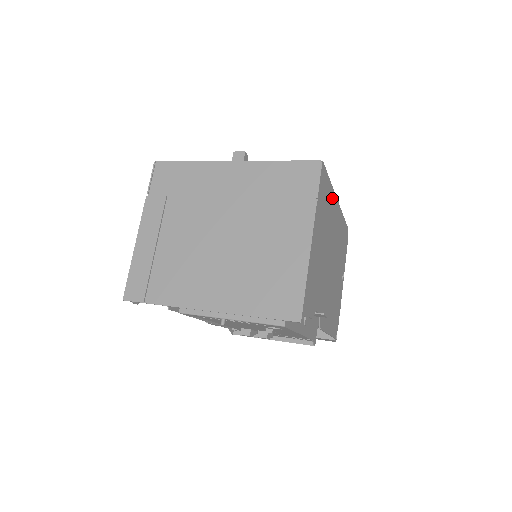
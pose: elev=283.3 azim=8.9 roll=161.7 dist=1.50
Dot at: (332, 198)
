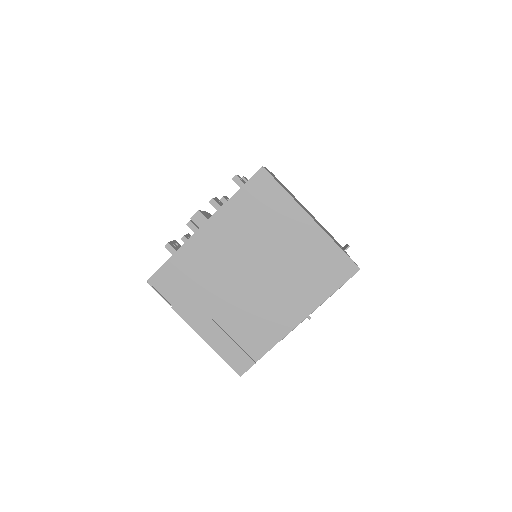
Dot at: occluded
